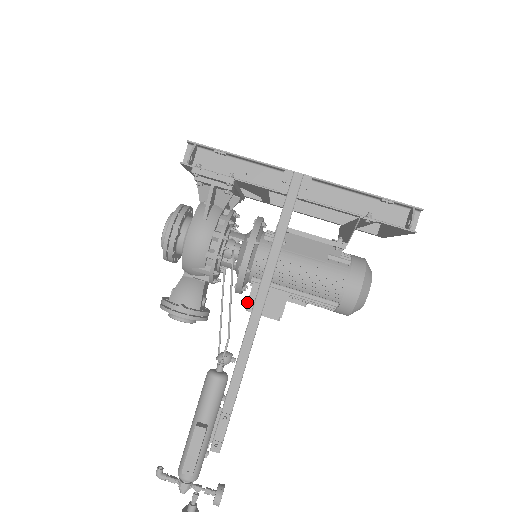
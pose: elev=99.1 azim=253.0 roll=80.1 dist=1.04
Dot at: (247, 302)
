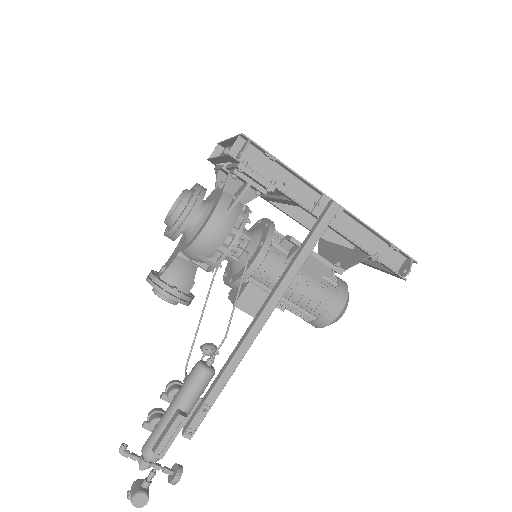
Dot at: (238, 298)
